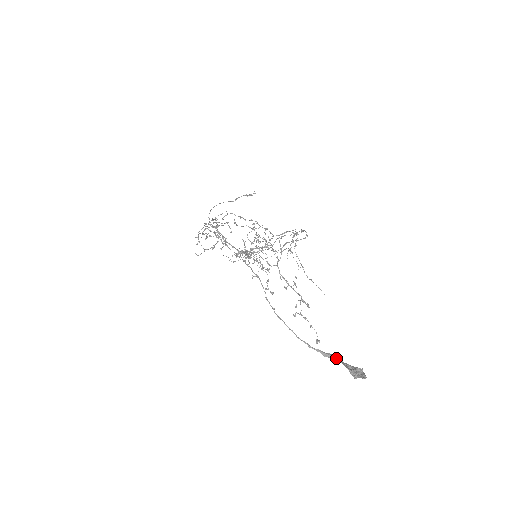
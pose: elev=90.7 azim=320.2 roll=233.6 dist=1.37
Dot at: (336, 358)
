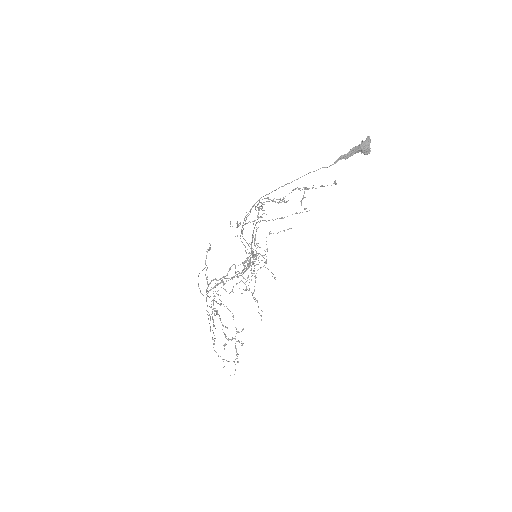
Dot at: (347, 154)
